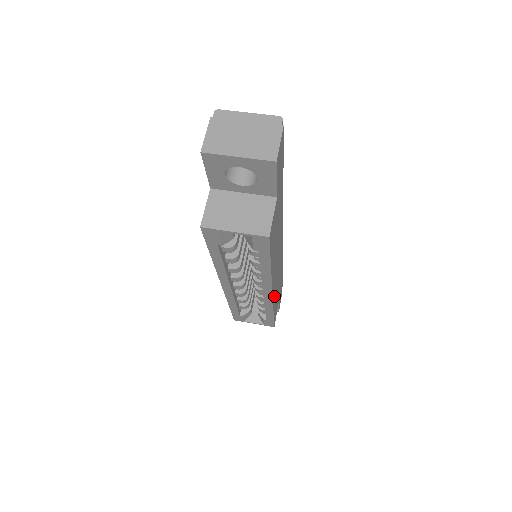
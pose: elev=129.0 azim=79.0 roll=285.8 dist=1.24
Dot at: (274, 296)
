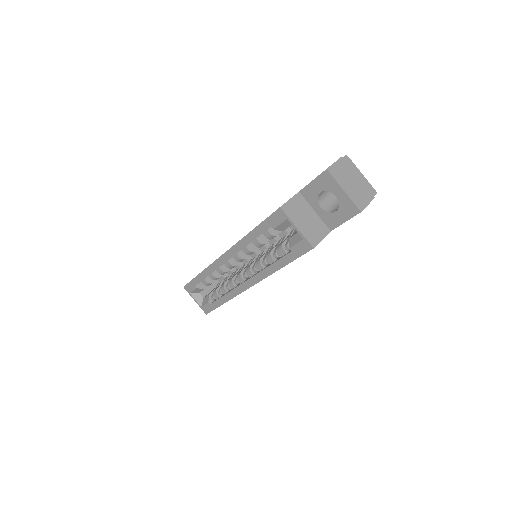
Dot at: occluded
